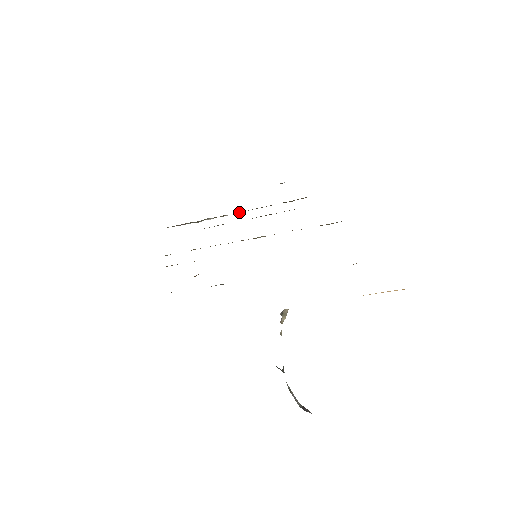
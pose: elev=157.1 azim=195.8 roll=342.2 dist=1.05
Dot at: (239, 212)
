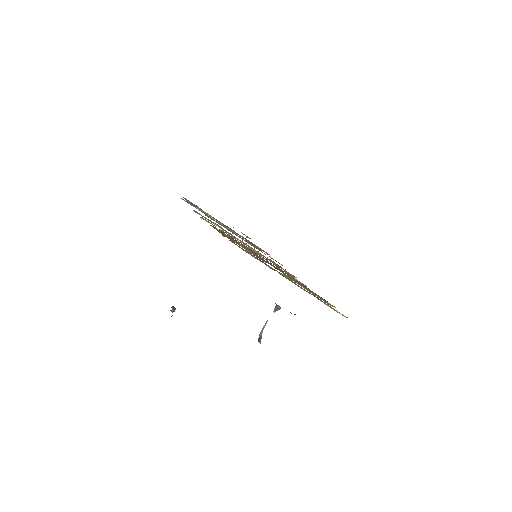
Dot at: (230, 229)
